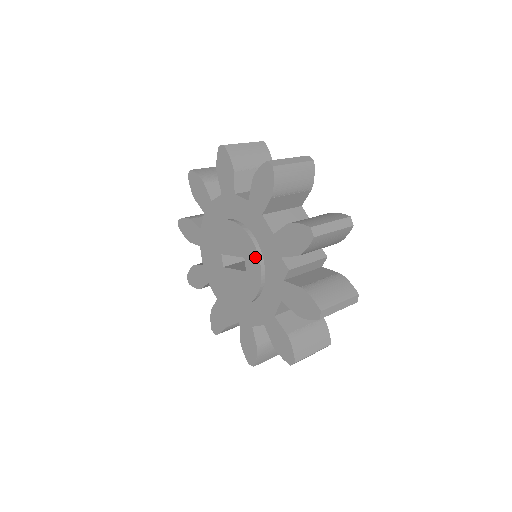
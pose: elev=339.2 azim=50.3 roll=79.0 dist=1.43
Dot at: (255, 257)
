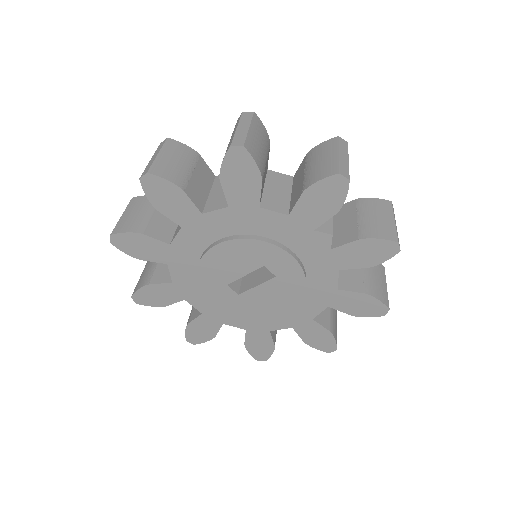
Dot at: (280, 254)
